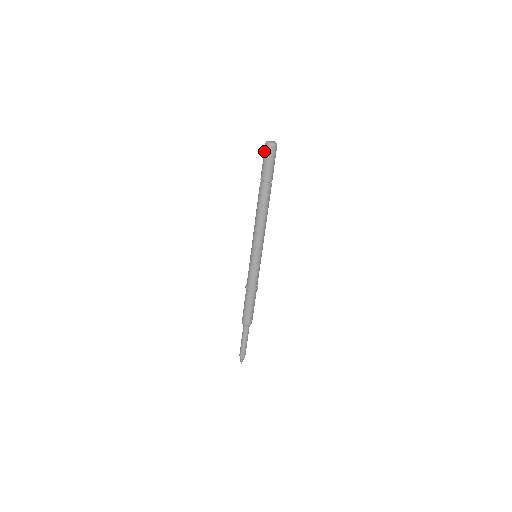
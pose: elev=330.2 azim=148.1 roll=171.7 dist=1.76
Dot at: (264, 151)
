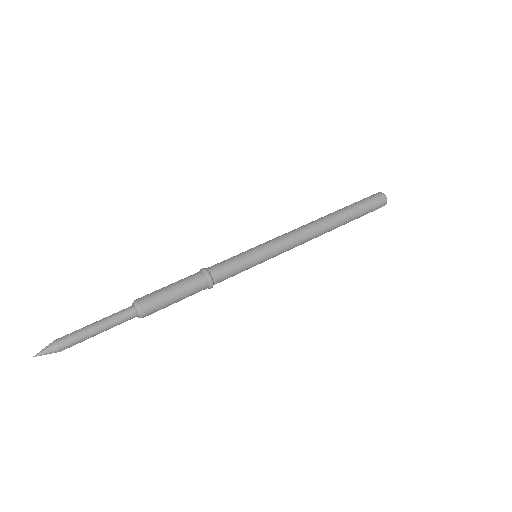
Dot at: occluded
